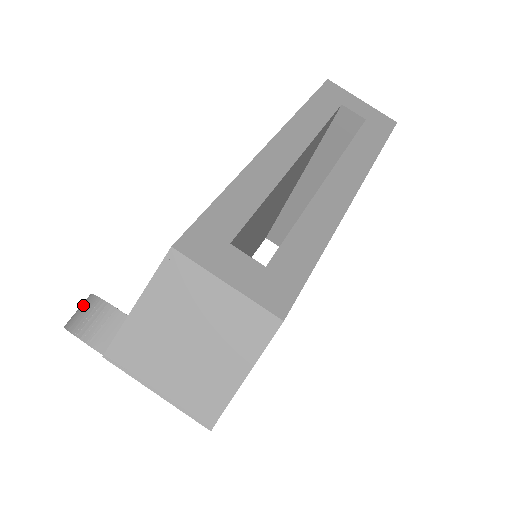
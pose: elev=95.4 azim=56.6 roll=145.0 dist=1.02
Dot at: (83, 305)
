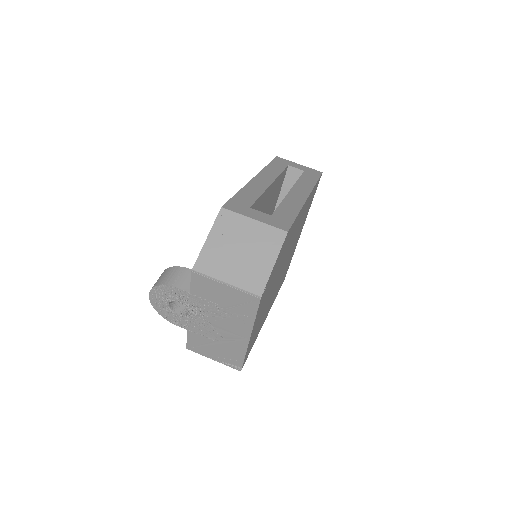
Dot at: (161, 275)
